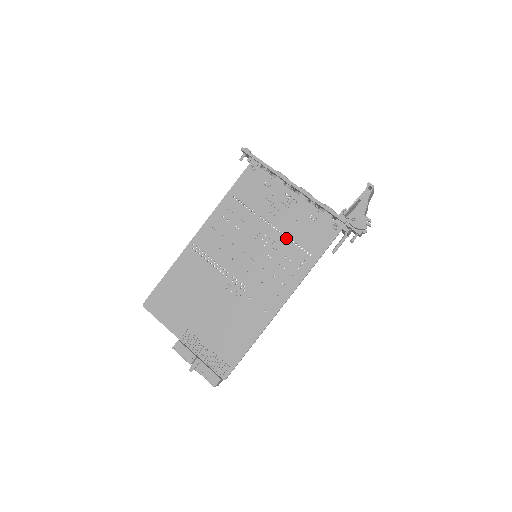
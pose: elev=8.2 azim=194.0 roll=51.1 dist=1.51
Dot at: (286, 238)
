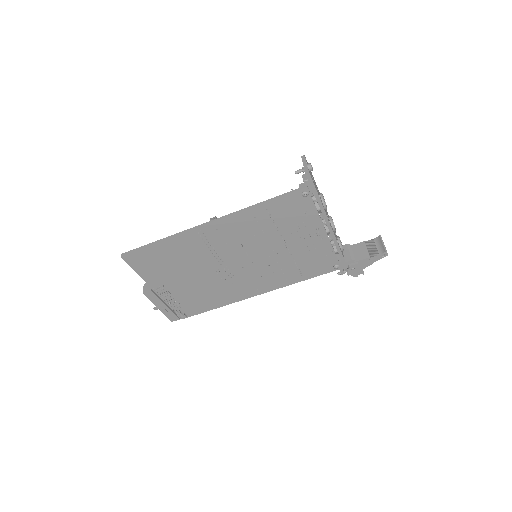
Dot at: (292, 259)
